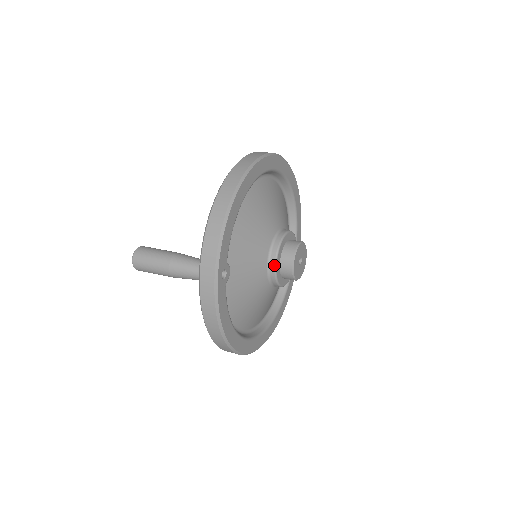
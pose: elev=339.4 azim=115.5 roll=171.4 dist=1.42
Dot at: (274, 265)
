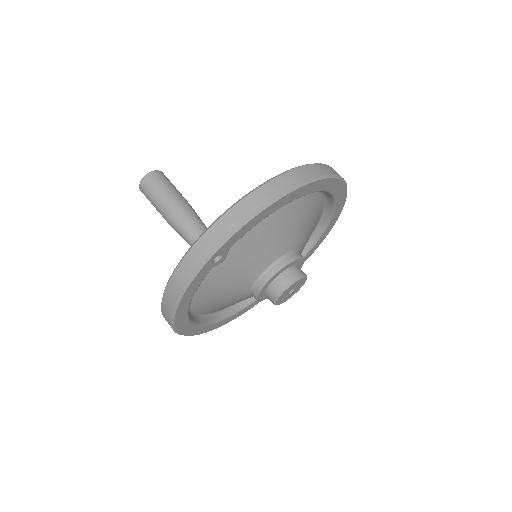
Dot at: (267, 279)
